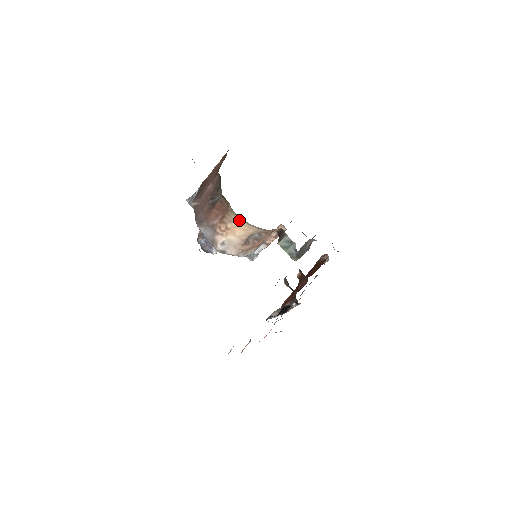
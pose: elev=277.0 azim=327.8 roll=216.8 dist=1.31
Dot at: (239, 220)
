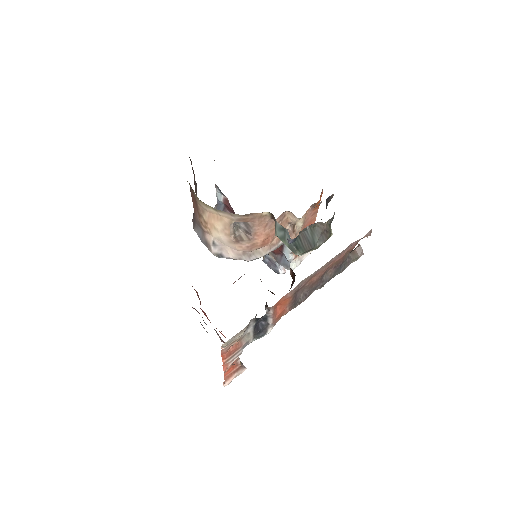
Dot at: (206, 207)
